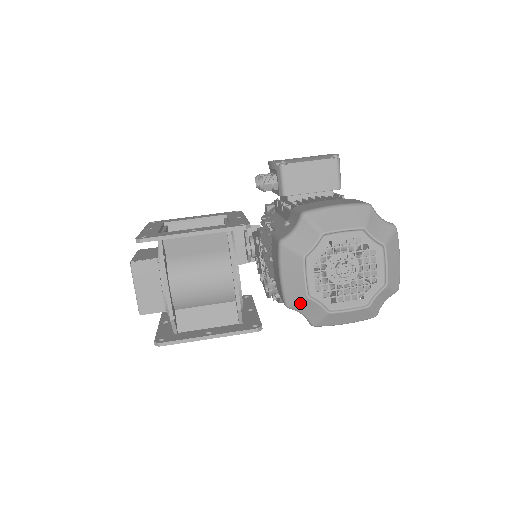
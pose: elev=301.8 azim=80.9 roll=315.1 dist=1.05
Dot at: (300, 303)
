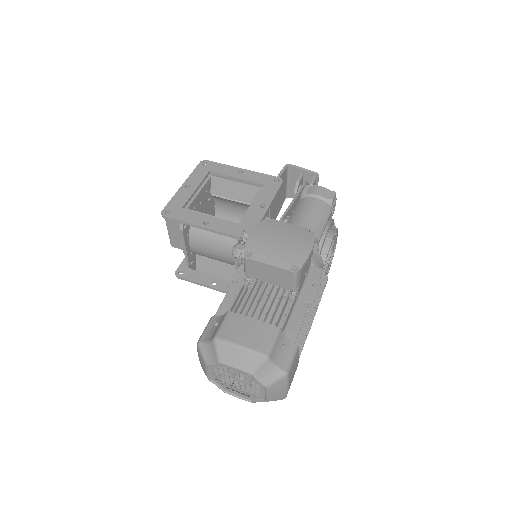
Dot at: occluded
